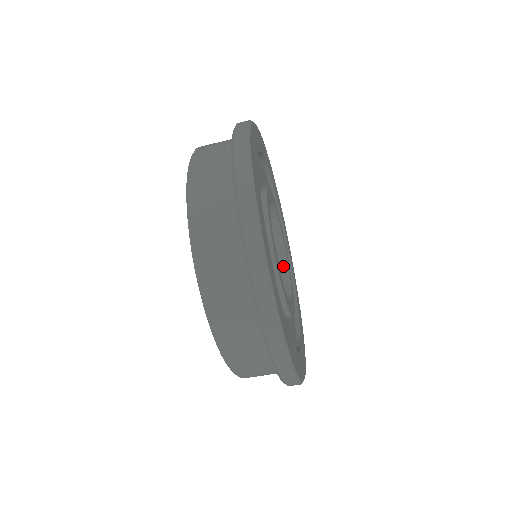
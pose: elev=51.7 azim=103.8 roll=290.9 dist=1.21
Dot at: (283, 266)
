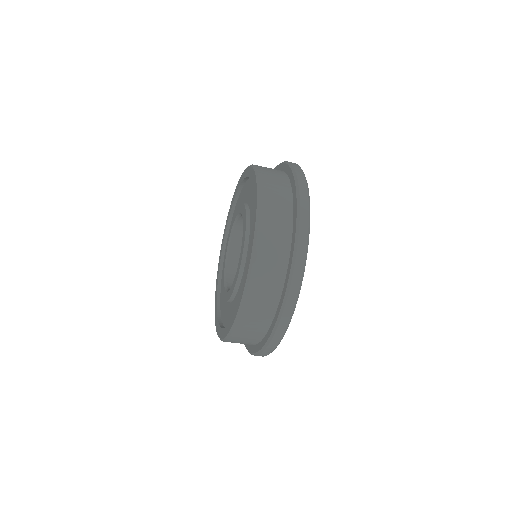
Dot at: occluded
